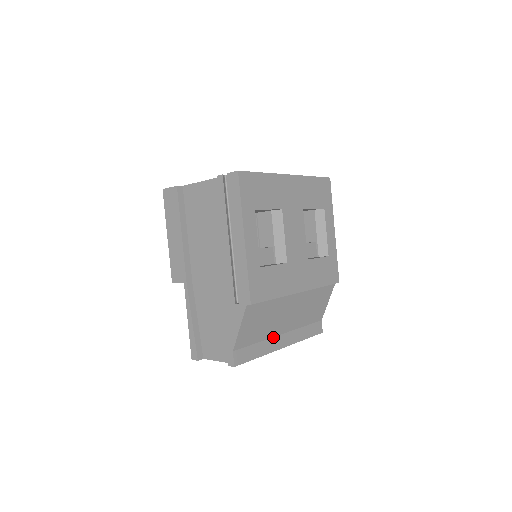
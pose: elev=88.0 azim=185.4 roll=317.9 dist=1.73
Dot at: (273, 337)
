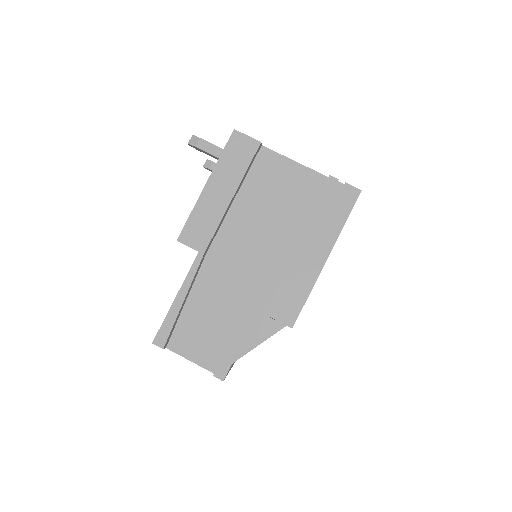
Dot at: occluded
